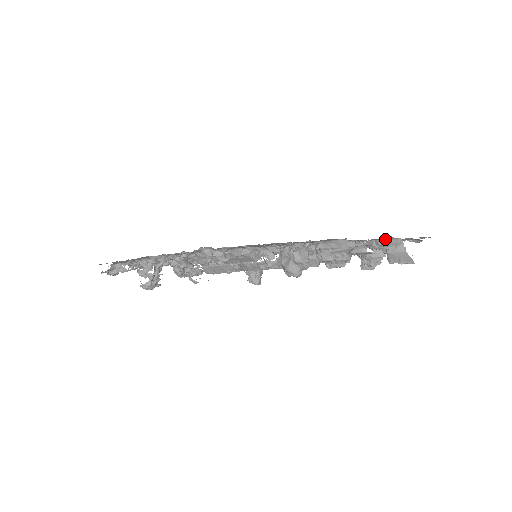
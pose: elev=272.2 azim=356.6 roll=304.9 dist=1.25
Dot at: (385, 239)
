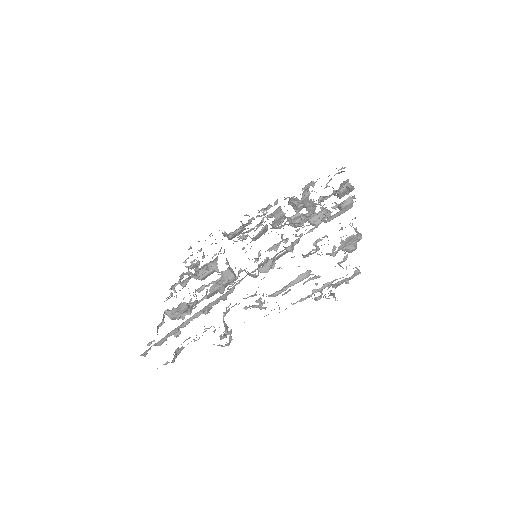
Dot at: (340, 185)
